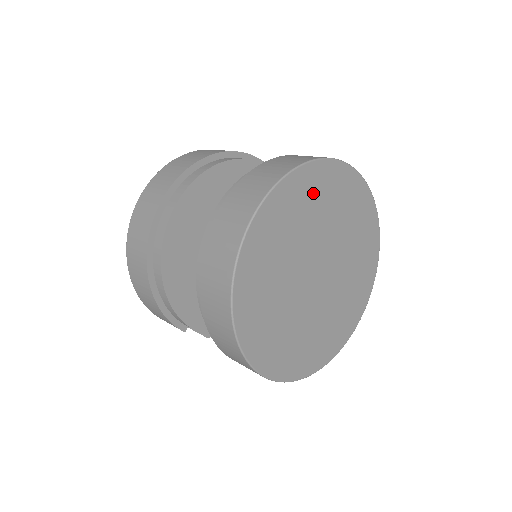
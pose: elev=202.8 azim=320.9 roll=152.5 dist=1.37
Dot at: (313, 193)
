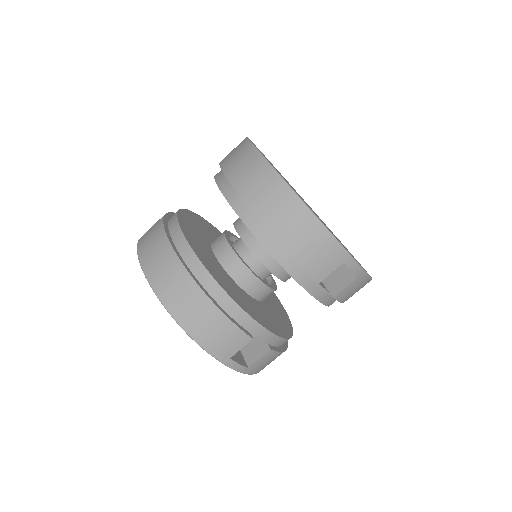
Dot at: occluded
